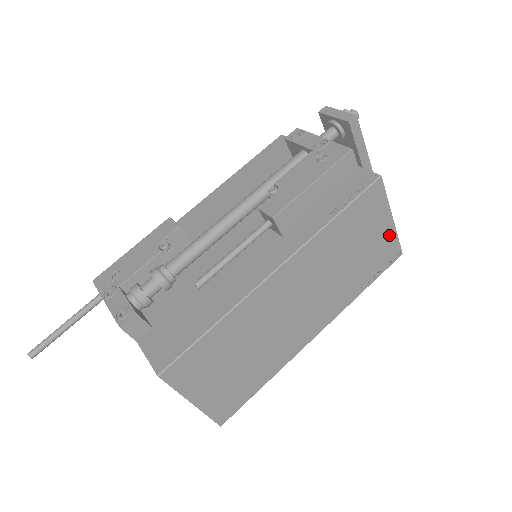
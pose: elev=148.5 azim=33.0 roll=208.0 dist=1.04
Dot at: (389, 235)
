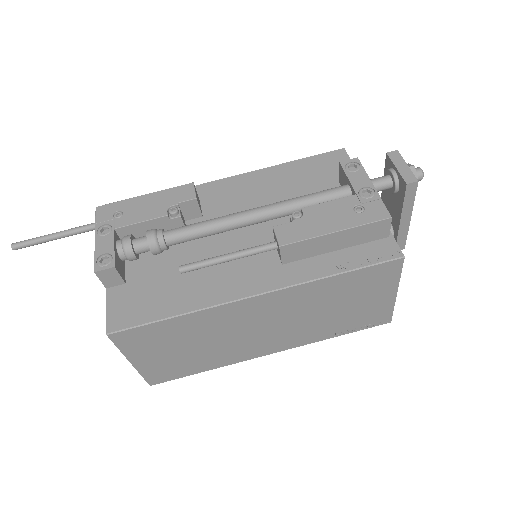
Dot at: (386, 304)
